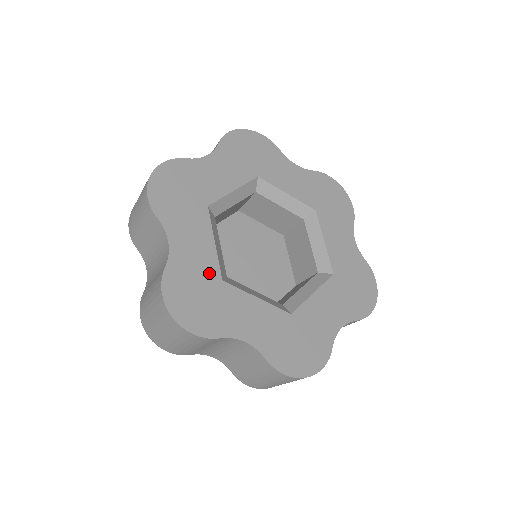
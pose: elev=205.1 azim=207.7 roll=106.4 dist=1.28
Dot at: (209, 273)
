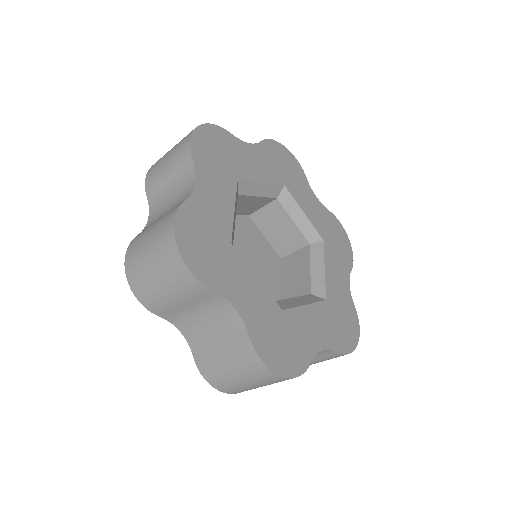
Dot at: (222, 230)
